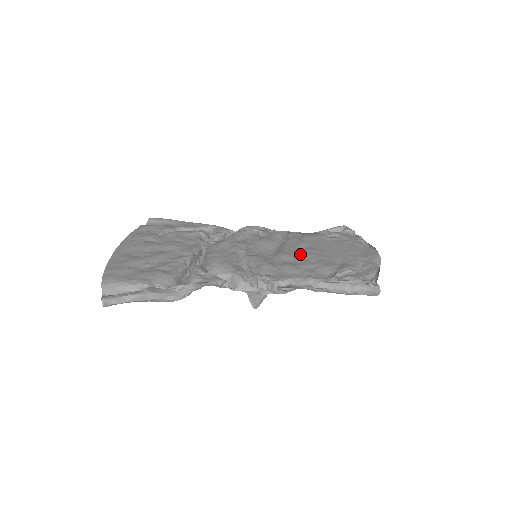
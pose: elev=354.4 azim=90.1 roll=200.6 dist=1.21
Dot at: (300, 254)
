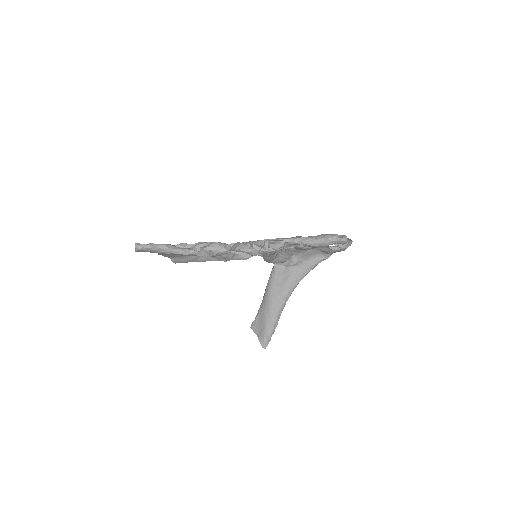
Dot at: occluded
